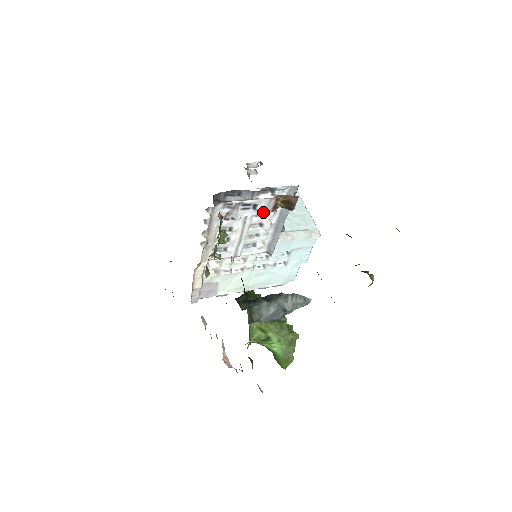
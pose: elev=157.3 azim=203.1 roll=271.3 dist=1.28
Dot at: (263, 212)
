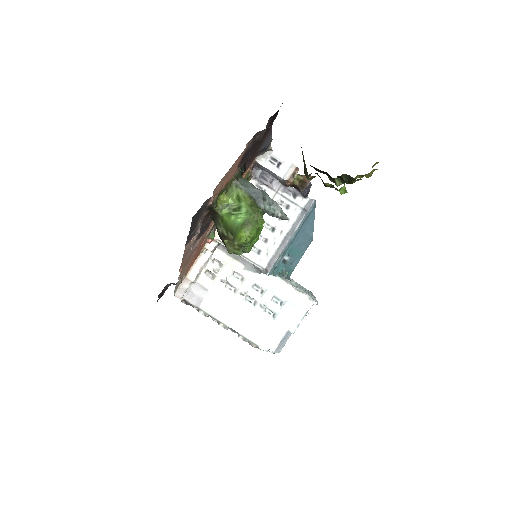
Dot at: (282, 175)
